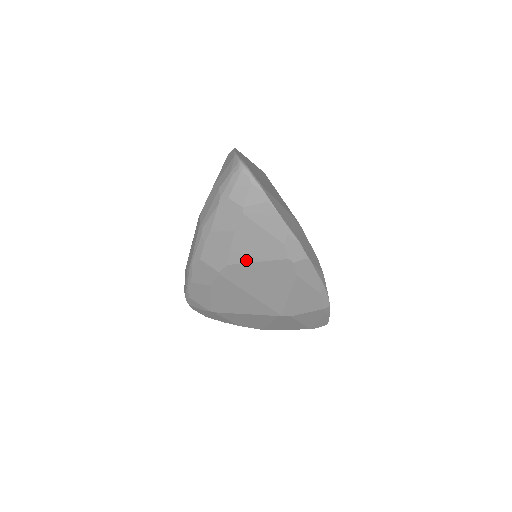
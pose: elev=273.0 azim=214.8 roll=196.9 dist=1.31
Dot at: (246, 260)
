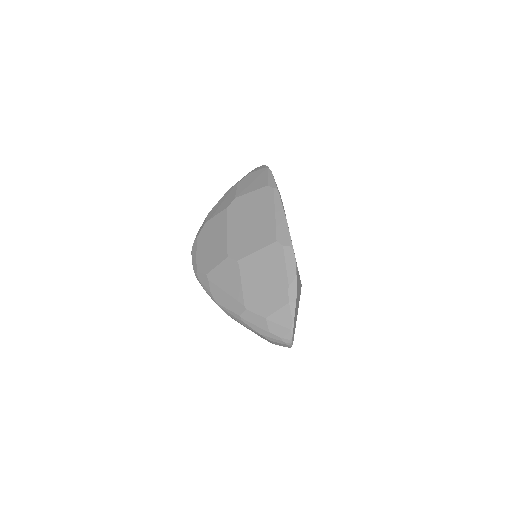
Dot at: occluded
